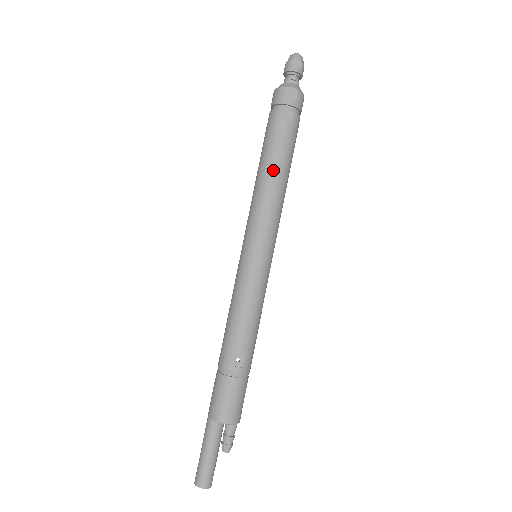
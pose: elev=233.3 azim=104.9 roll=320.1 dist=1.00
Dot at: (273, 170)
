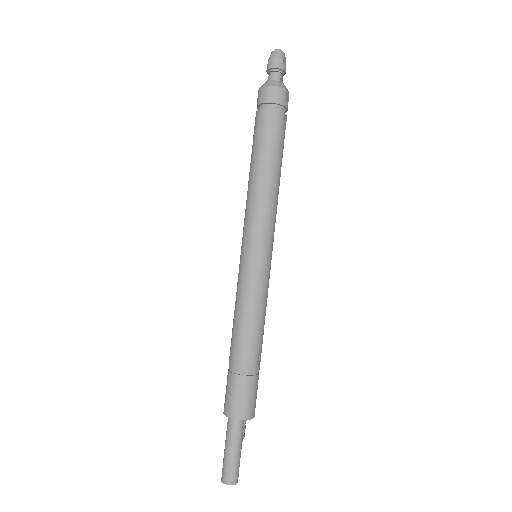
Dot at: (279, 174)
